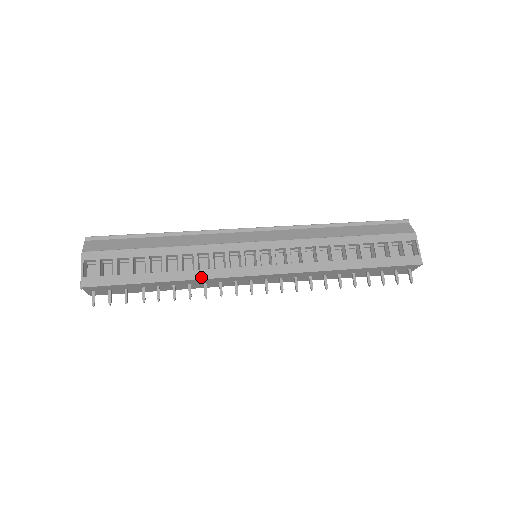
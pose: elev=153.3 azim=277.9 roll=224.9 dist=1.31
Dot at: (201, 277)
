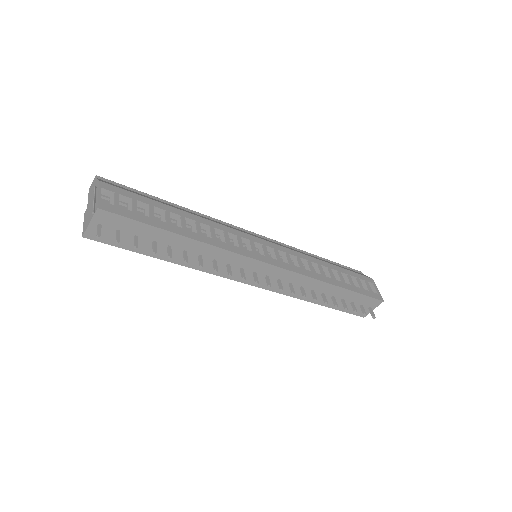
Dot at: (220, 246)
